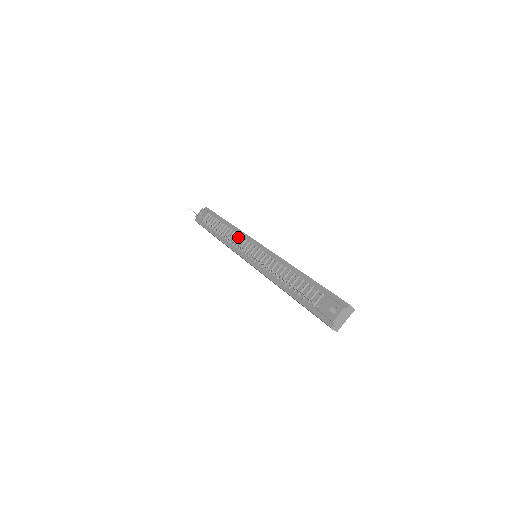
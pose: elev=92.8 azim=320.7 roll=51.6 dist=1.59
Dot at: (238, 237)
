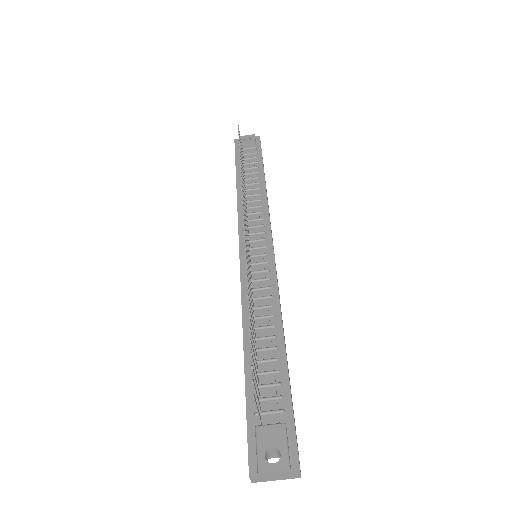
Dot at: (258, 212)
